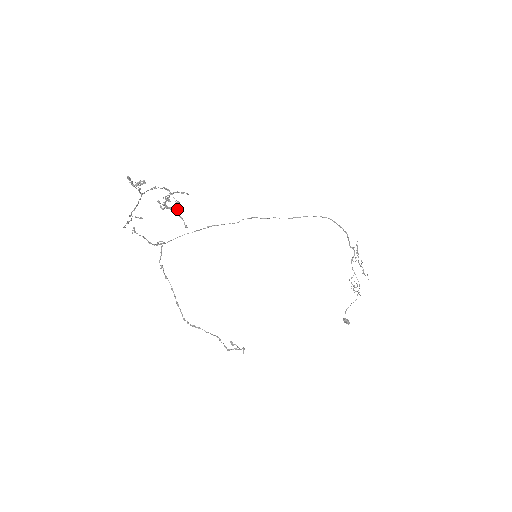
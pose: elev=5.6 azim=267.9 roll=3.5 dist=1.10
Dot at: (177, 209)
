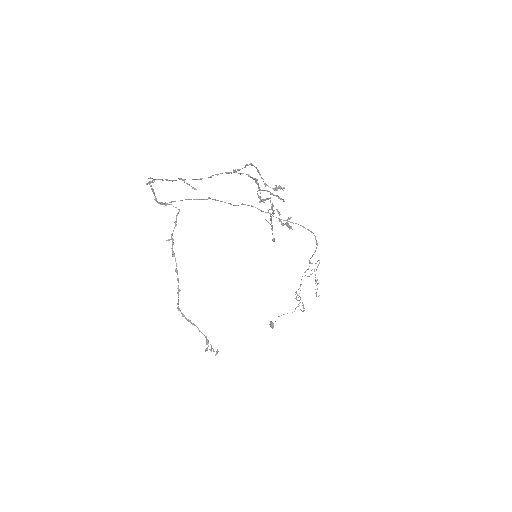
Dot at: (291, 228)
